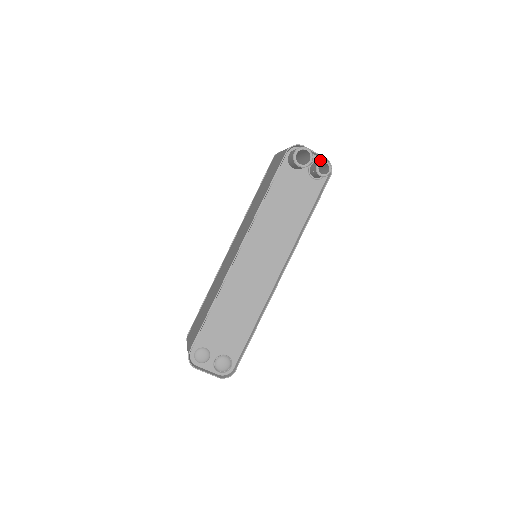
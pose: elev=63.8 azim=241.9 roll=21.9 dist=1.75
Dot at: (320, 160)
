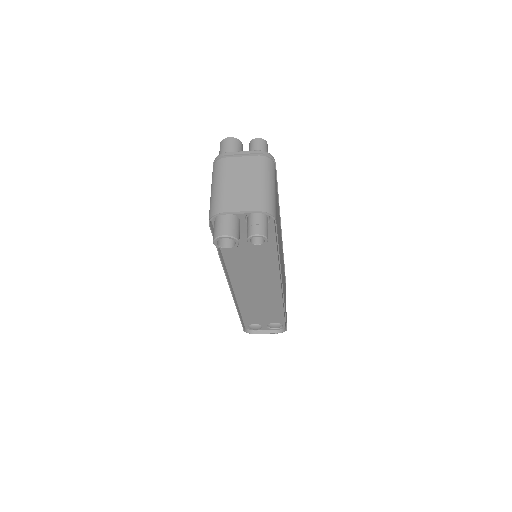
Dot at: (253, 211)
